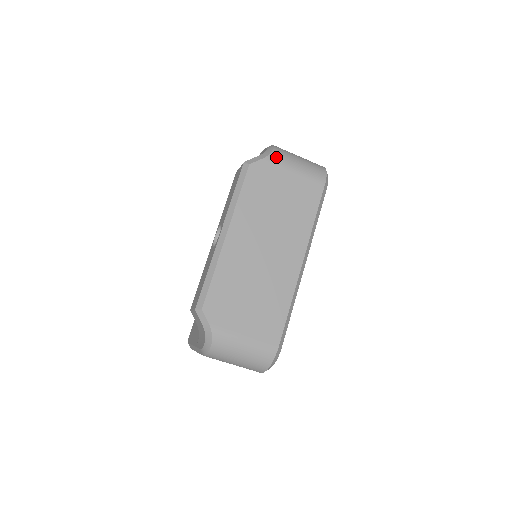
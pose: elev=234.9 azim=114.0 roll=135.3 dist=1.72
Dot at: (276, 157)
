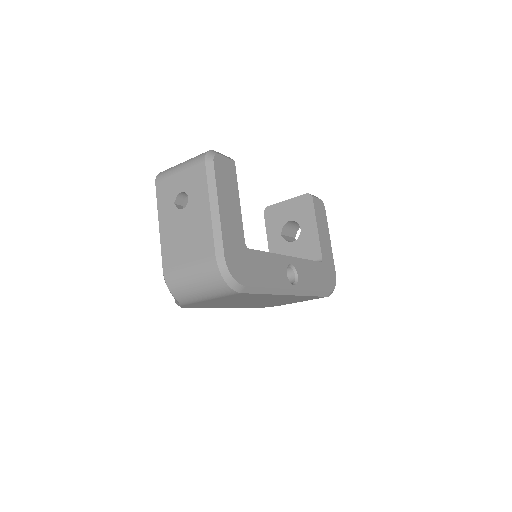
Dot at: (185, 302)
